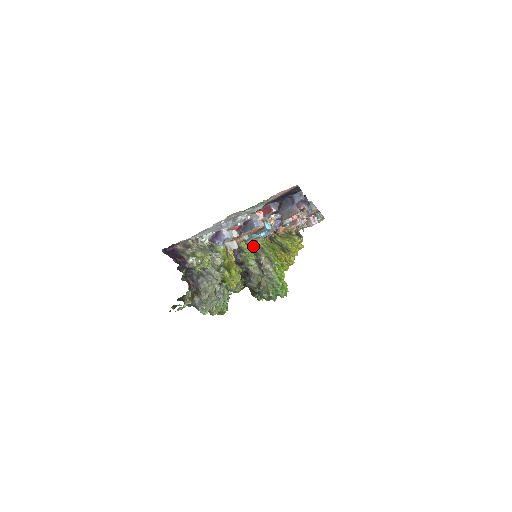
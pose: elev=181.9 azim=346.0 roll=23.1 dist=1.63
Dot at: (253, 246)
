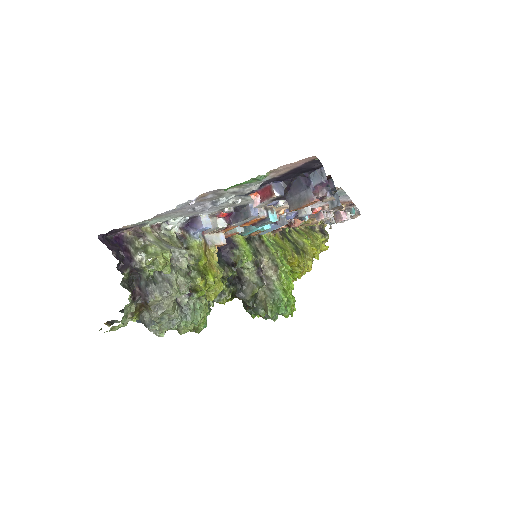
Dot at: (254, 242)
